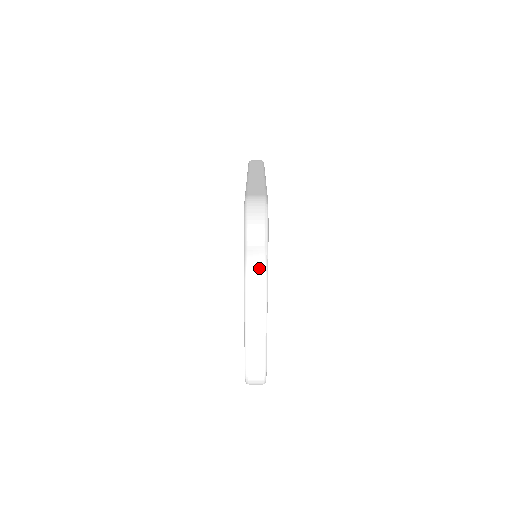
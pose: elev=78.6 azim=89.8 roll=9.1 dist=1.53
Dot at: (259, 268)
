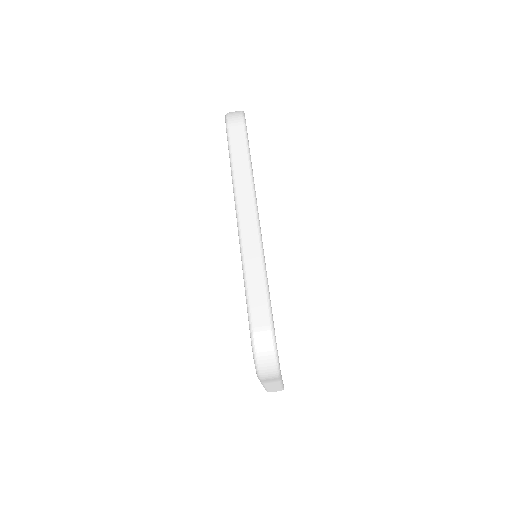
Dot at: (274, 381)
